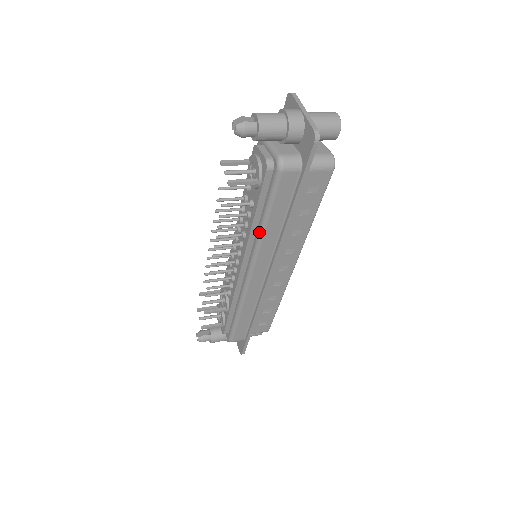
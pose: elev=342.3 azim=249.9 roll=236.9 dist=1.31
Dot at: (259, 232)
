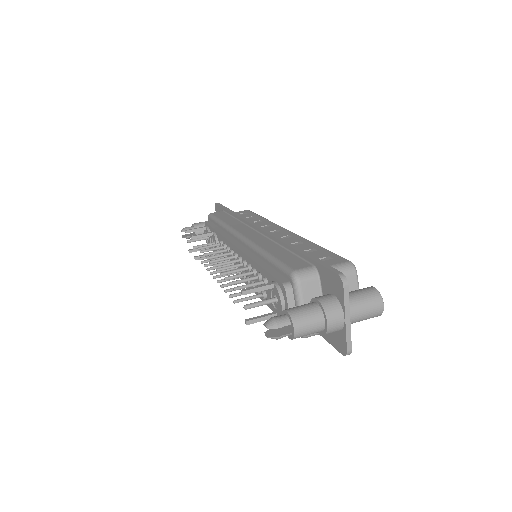
Dot at: occluded
